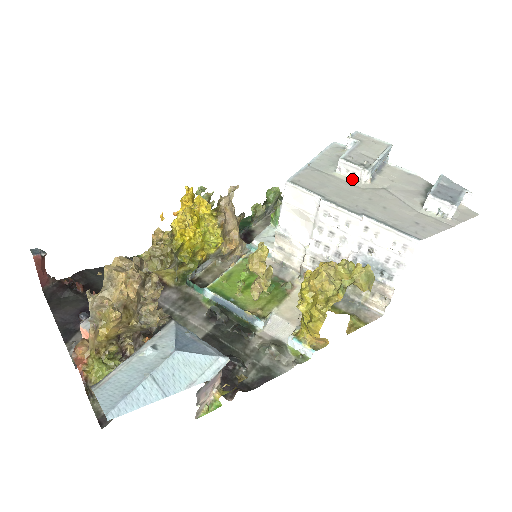
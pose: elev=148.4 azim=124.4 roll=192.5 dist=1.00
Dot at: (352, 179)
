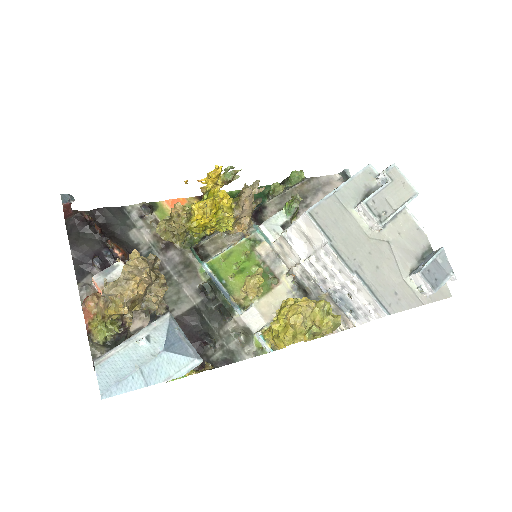
Dot at: (365, 223)
